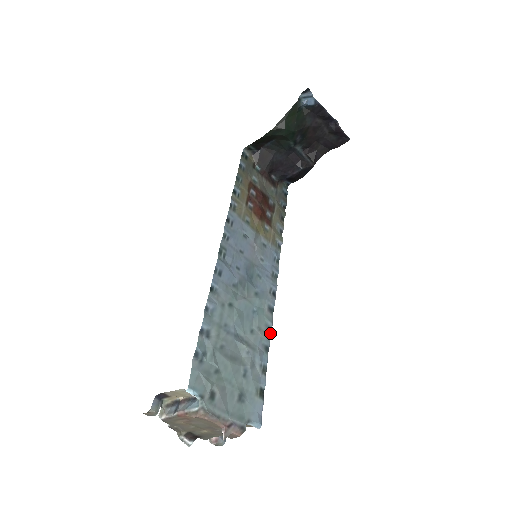
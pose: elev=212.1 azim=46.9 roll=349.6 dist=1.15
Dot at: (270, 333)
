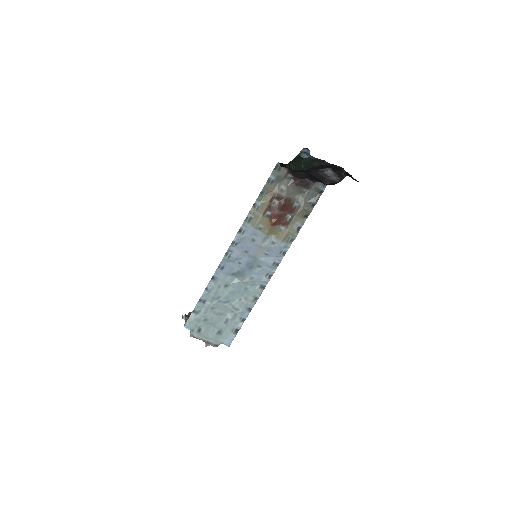
Dot at: (256, 301)
